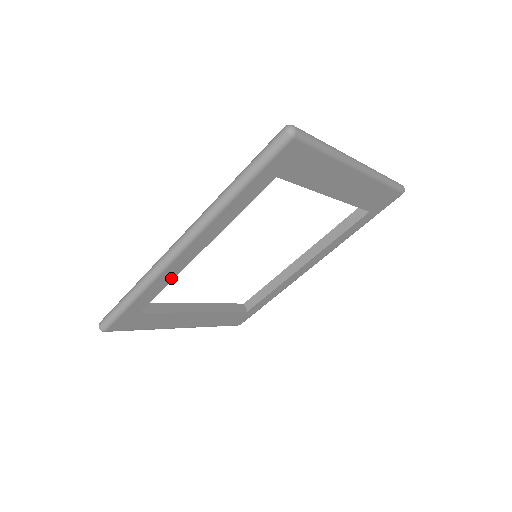
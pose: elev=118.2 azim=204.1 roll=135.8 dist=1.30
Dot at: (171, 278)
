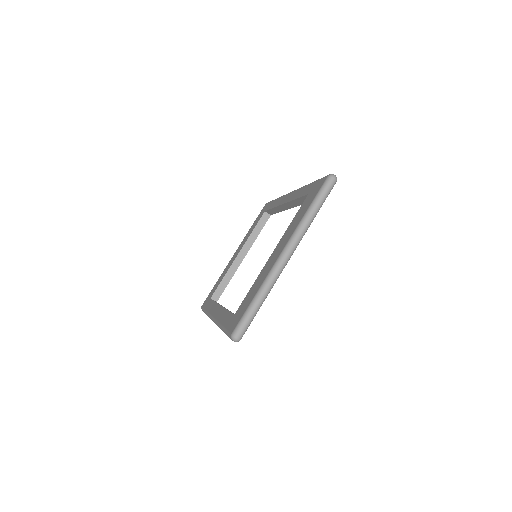
Dot at: occluded
